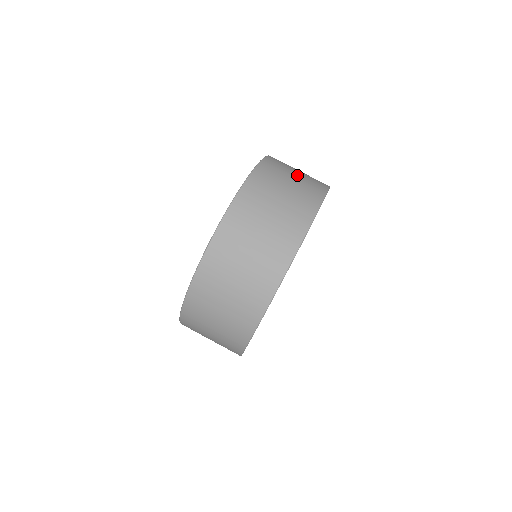
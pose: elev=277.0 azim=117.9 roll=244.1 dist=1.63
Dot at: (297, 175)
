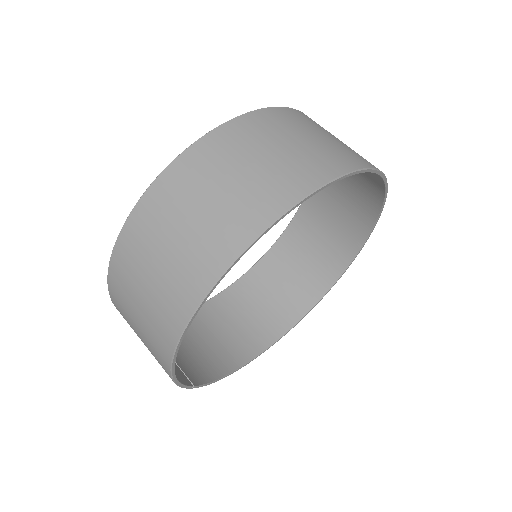
Dot at: (348, 195)
